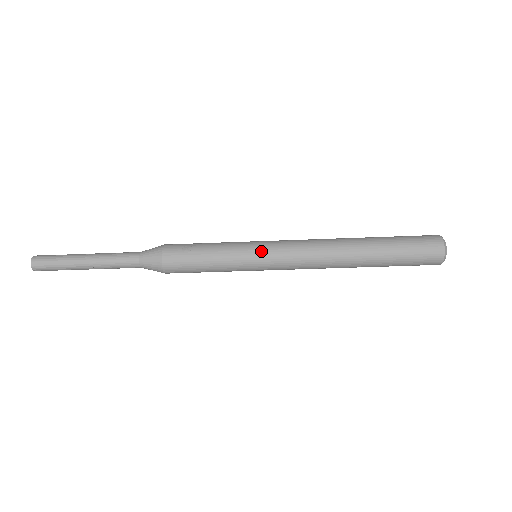
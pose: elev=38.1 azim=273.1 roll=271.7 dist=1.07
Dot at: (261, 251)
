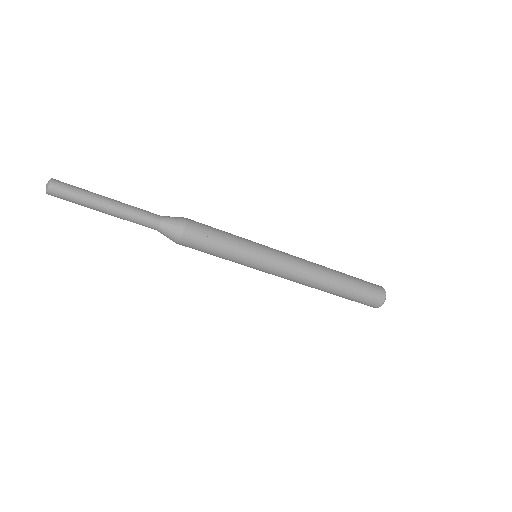
Dot at: (264, 262)
